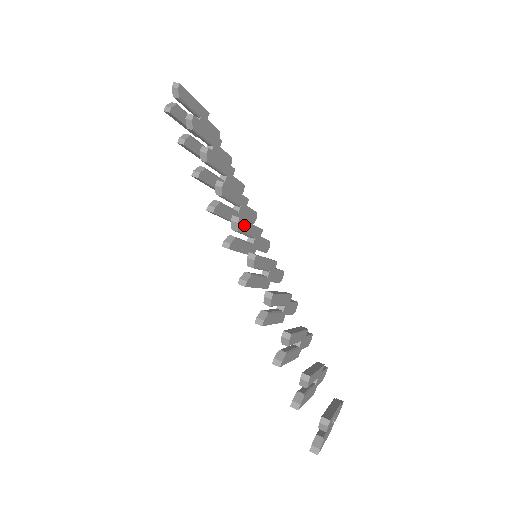
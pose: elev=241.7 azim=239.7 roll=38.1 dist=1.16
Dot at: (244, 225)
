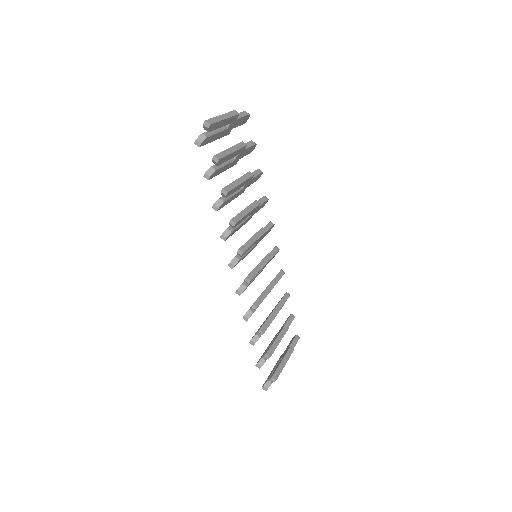
Dot at: (248, 249)
